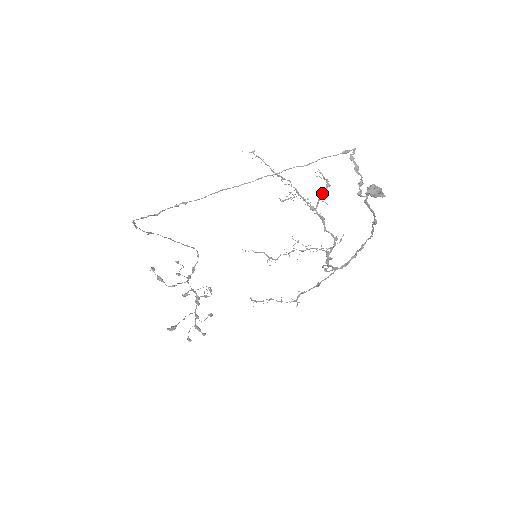
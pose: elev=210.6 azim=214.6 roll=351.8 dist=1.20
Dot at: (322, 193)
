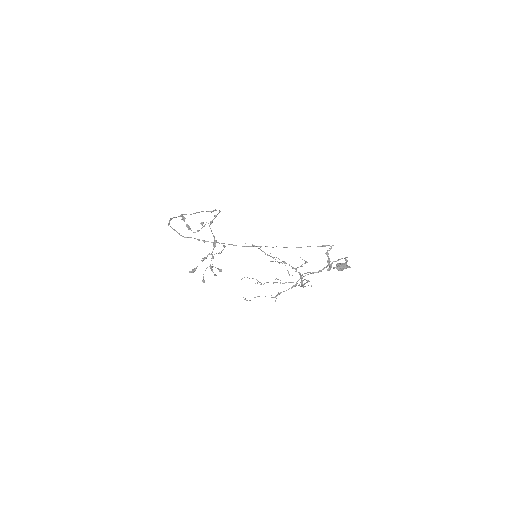
Dot at: (301, 265)
